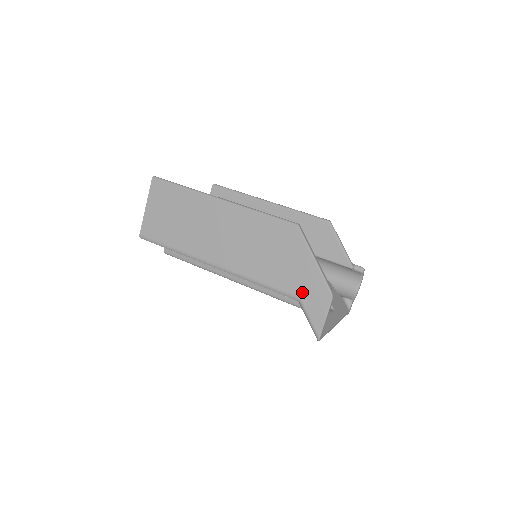
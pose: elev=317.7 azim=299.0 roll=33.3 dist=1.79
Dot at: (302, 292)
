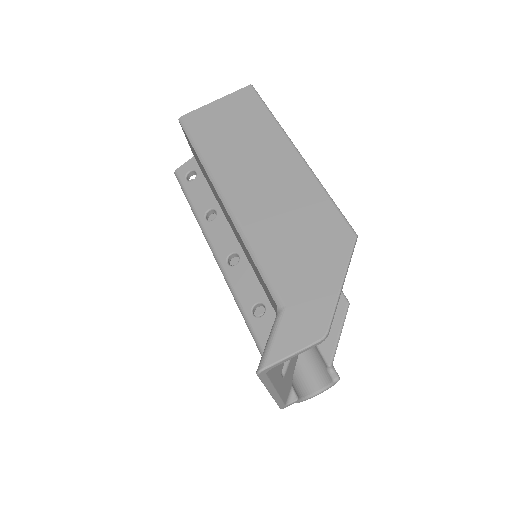
Dot at: (294, 303)
